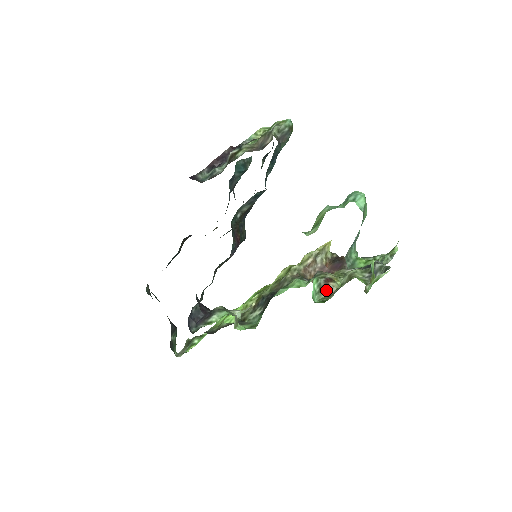
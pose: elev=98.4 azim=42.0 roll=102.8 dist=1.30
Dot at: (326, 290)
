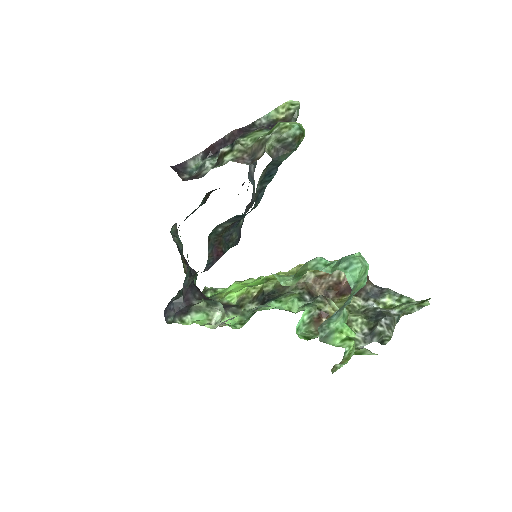
Dot at: (317, 324)
